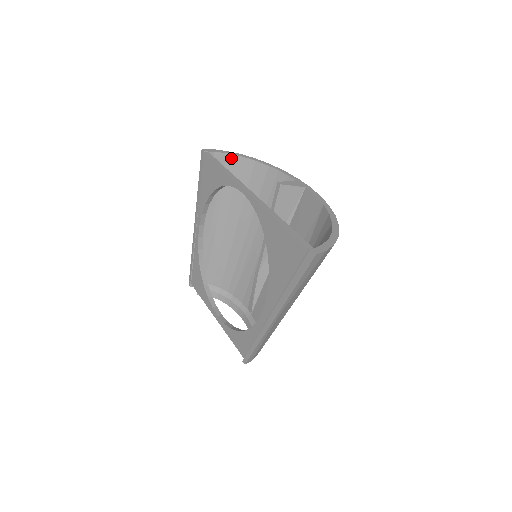
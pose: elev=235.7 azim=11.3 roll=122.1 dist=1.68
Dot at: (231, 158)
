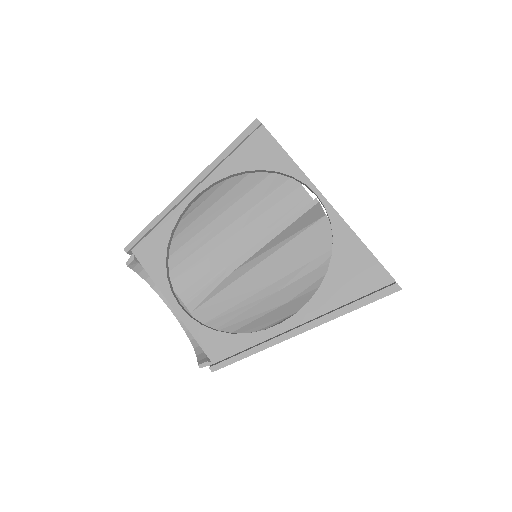
Dot at: occluded
